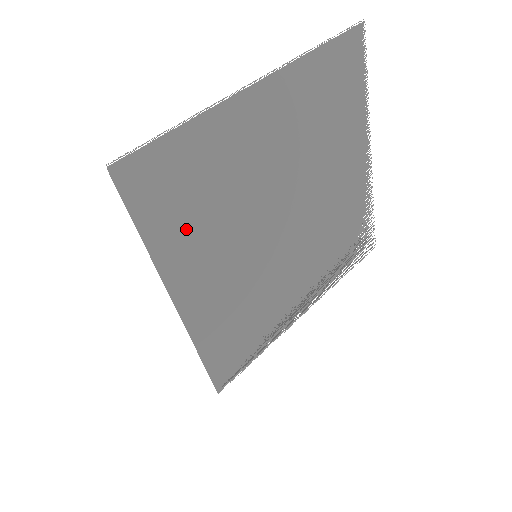
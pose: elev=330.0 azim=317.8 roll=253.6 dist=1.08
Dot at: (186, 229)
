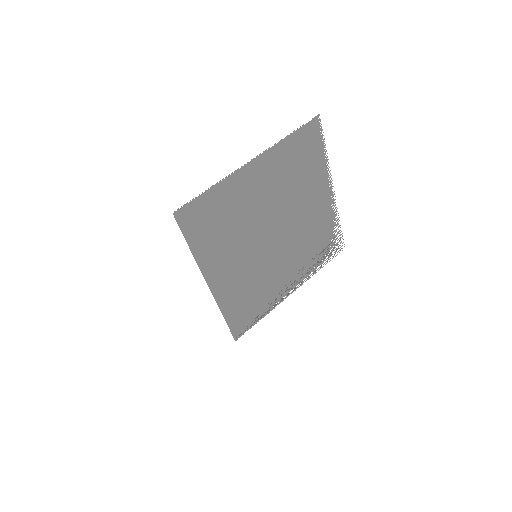
Dot at: (213, 242)
